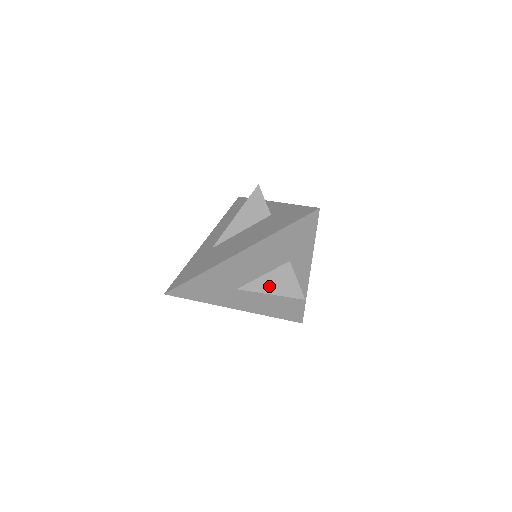
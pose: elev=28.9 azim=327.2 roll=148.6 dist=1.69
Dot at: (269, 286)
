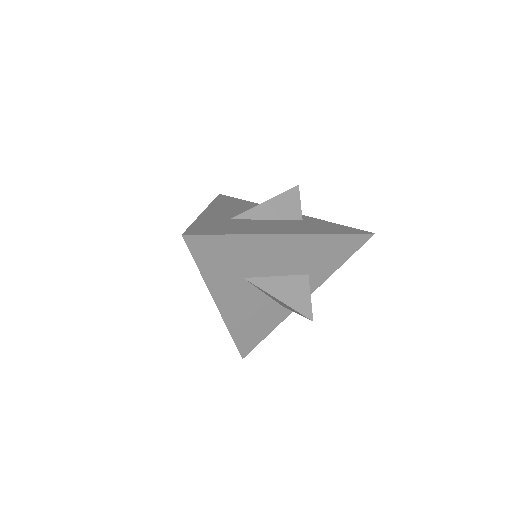
Dot at: (281, 291)
